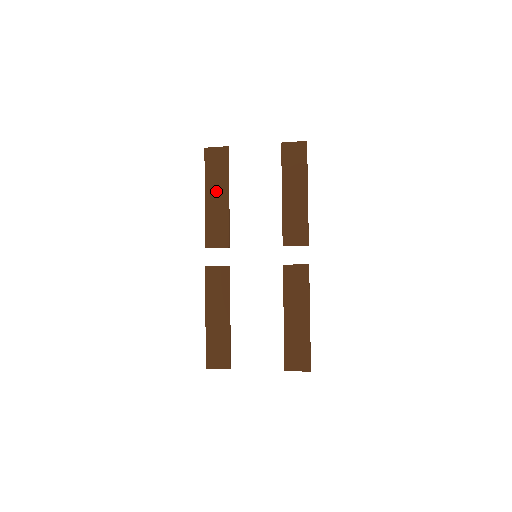
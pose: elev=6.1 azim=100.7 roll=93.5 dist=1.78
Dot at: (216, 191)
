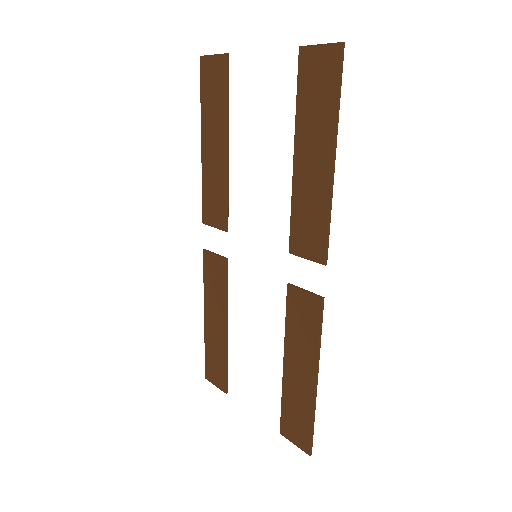
Dot at: (212, 136)
